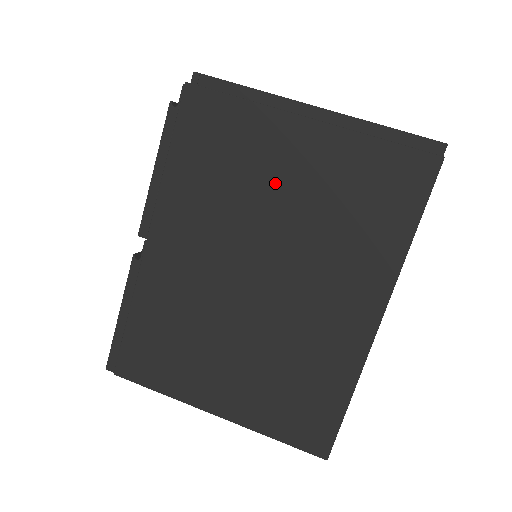
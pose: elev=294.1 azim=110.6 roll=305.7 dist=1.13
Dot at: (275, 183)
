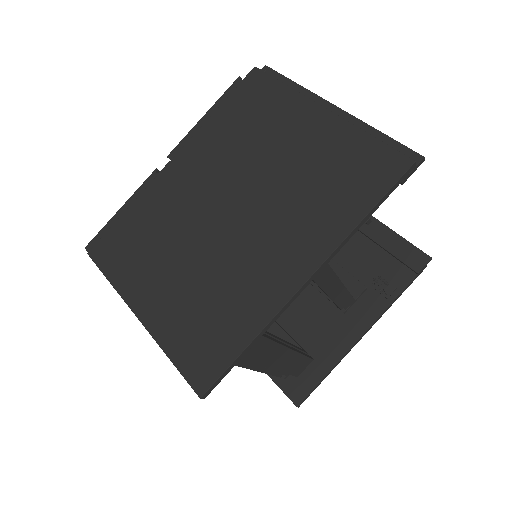
Dot at: (279, 146)
